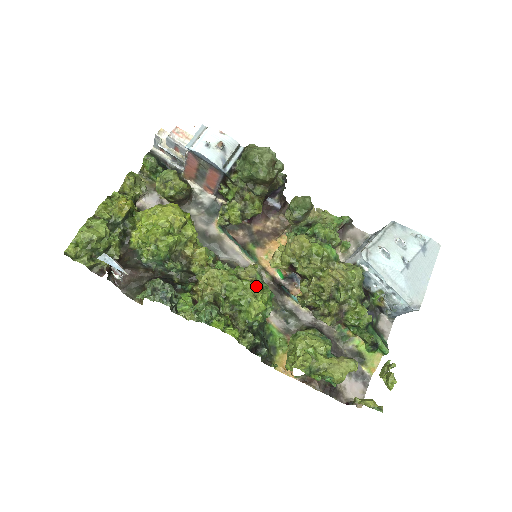
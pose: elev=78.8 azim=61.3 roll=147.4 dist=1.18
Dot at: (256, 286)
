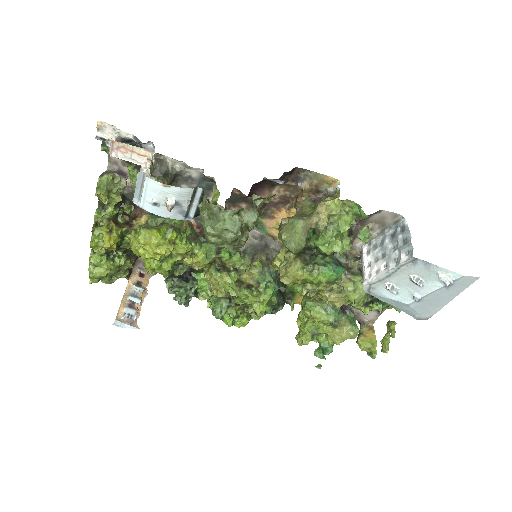
Dot at: (256, 295)
